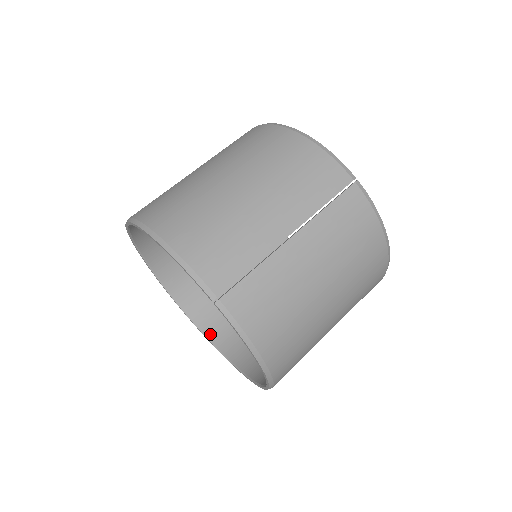
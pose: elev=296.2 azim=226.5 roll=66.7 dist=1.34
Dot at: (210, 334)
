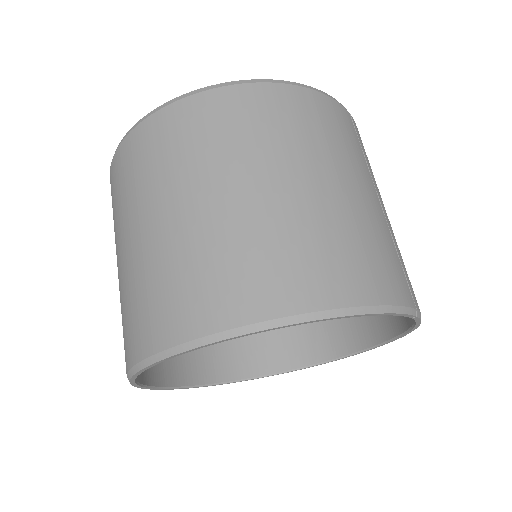
Dot at: (213, 378)
